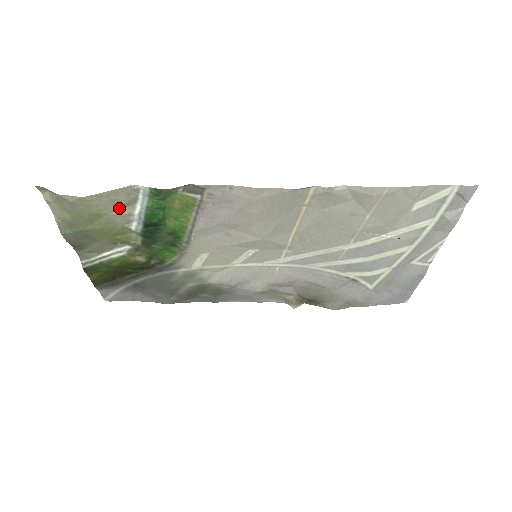
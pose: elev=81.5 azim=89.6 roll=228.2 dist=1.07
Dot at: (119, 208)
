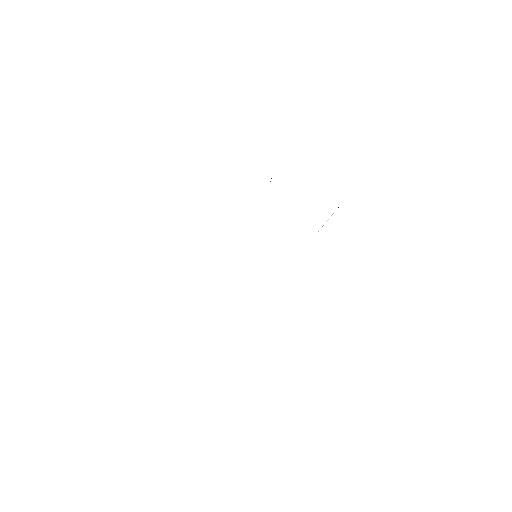
Dot at: occluded
